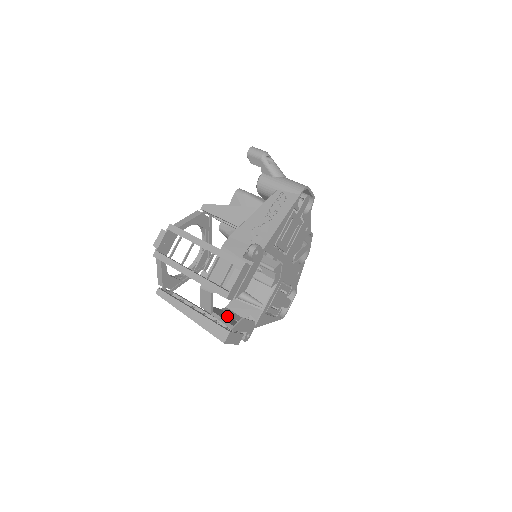
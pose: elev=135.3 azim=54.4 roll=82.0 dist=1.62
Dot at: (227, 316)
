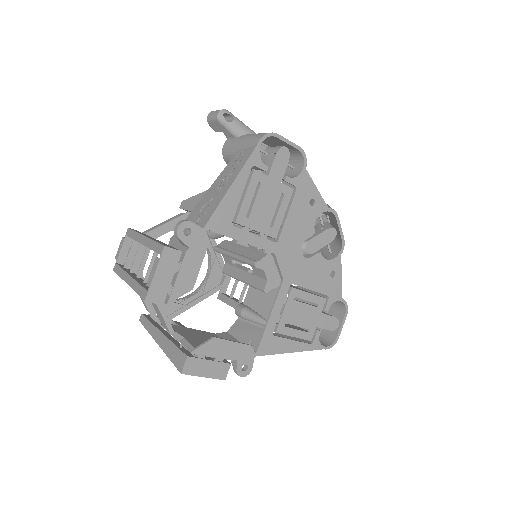
Dot at: occluded
